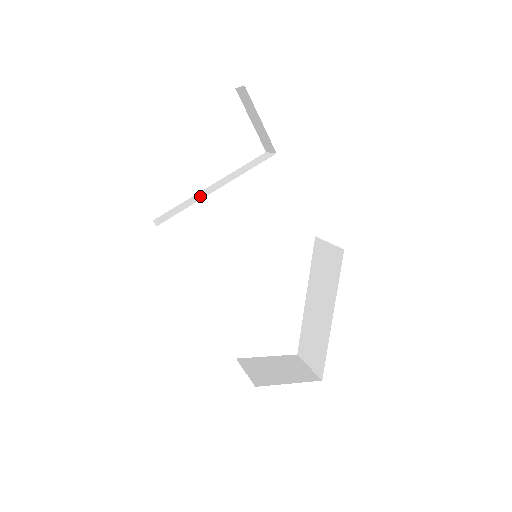
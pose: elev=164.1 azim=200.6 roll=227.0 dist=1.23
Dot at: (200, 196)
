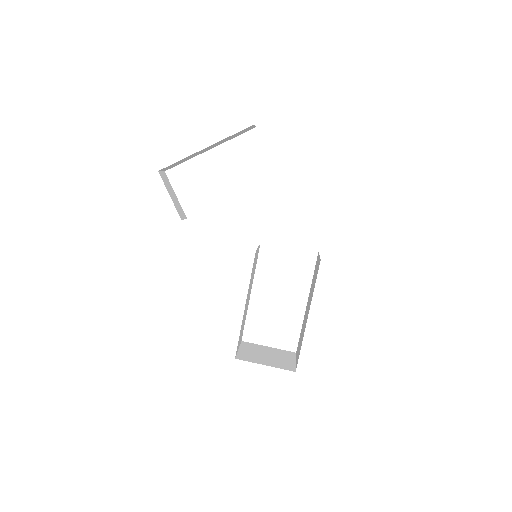
Dot at: occluded
